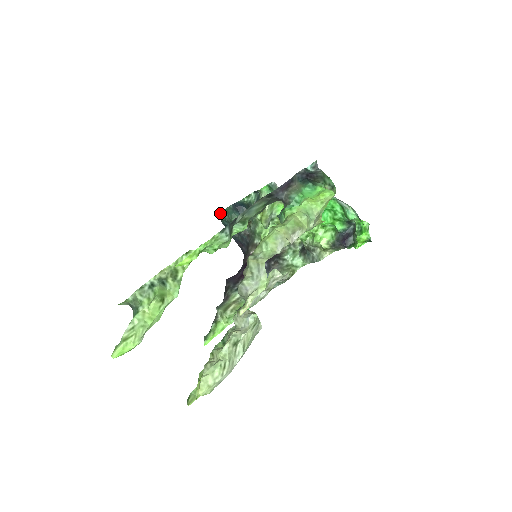
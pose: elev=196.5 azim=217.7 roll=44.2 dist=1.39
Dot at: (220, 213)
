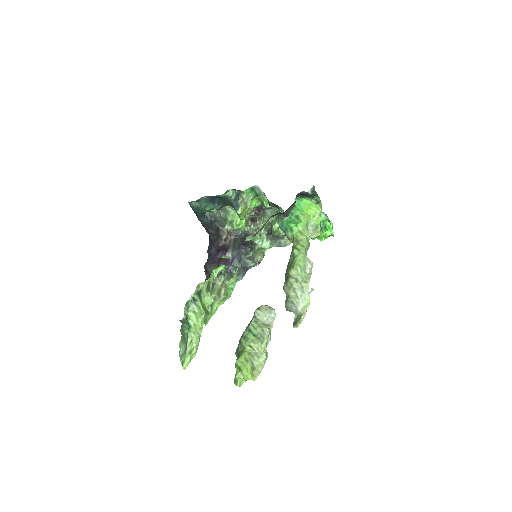
Dot at: (192, 202)
